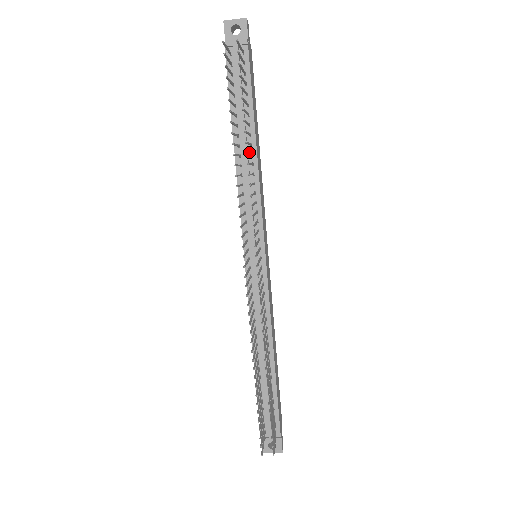
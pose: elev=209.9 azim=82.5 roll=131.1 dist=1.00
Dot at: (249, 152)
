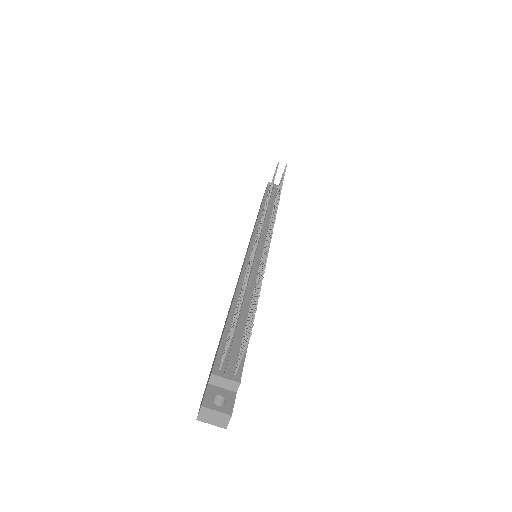
Dot at: (270, 213)
